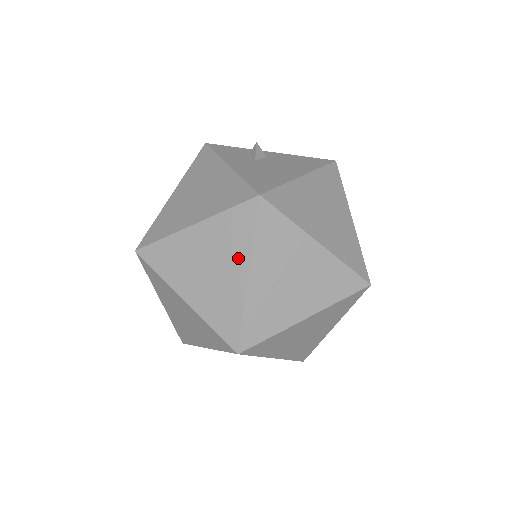
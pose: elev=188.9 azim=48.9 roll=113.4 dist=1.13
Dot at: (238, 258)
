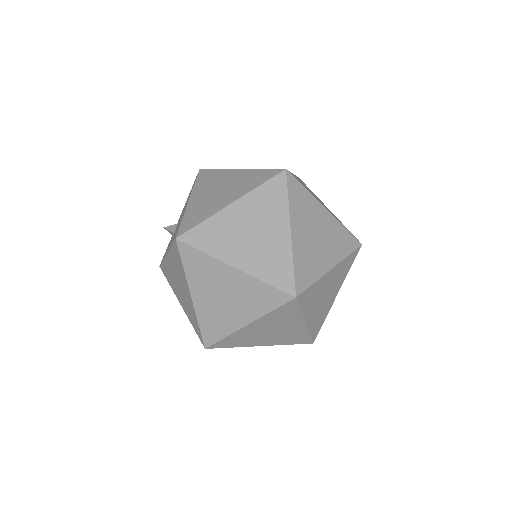
Dot at: (219, 271)
